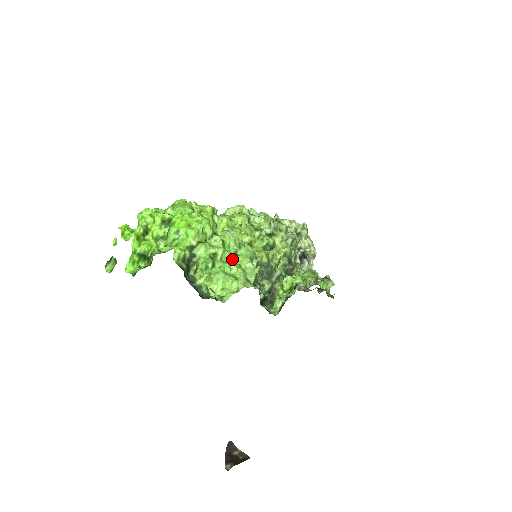
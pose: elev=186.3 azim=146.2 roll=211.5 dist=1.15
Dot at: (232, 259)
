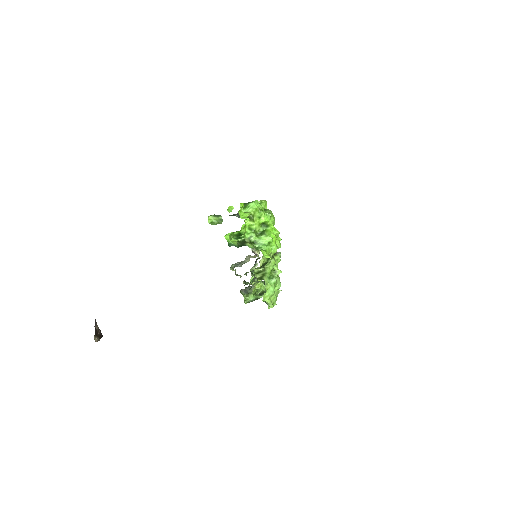
Dot at: occluded
